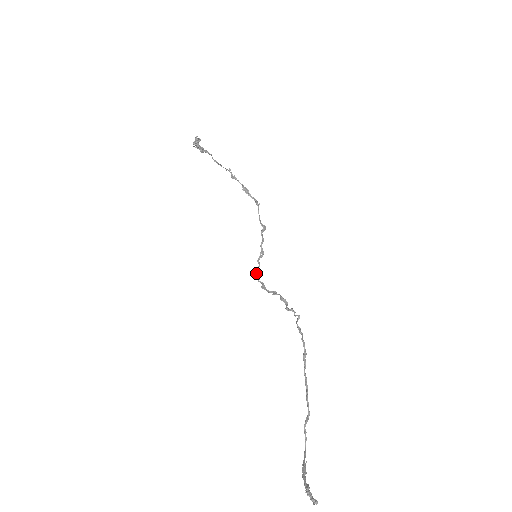
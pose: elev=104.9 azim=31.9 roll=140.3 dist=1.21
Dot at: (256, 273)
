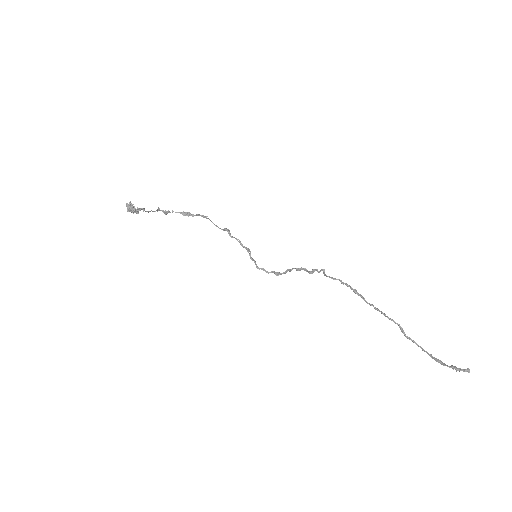
Dot at: (259, 269)
